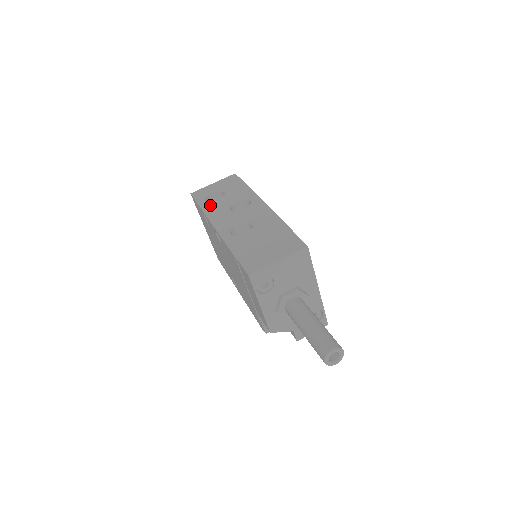
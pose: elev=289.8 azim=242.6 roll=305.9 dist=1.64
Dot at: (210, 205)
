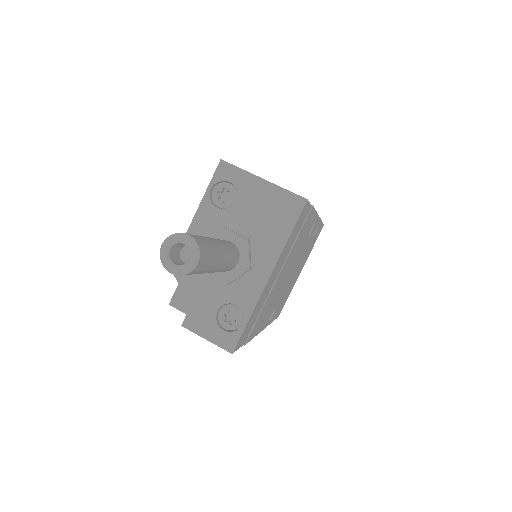
Dot at: occluded
